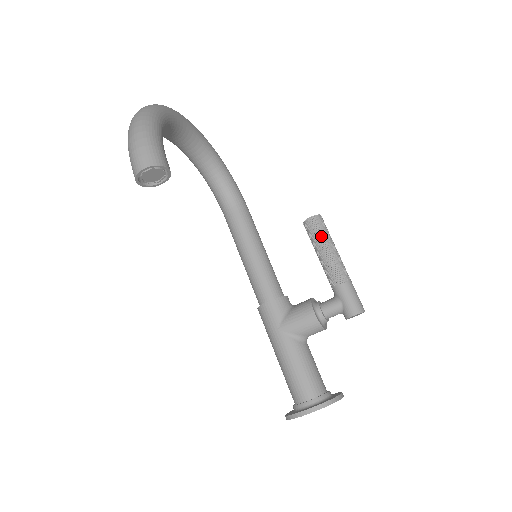
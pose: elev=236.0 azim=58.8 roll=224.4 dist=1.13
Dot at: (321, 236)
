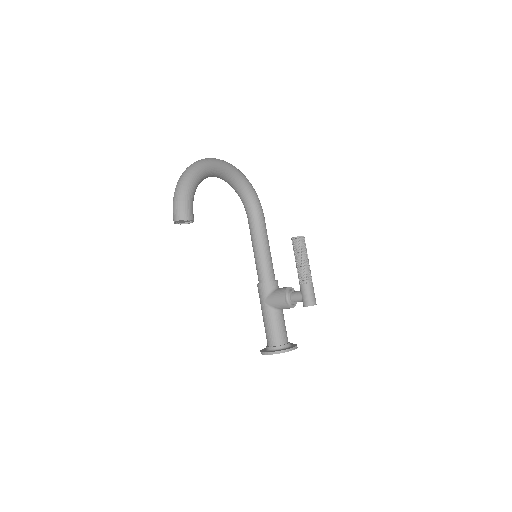
Dot at: (298, 251)
